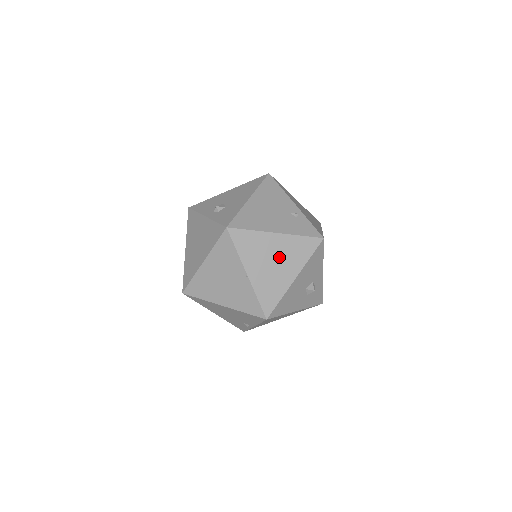
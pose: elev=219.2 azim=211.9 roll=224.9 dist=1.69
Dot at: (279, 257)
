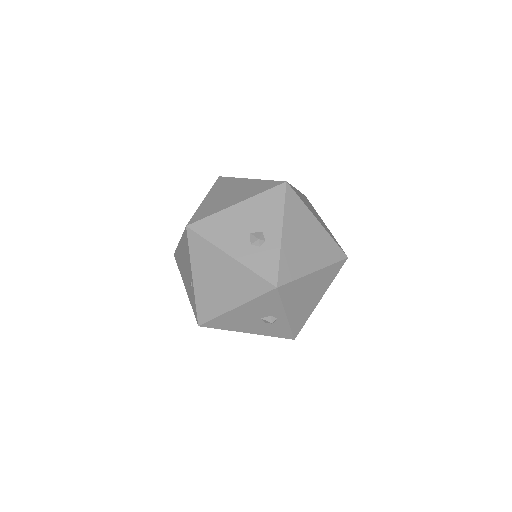
Dot at: (238, 191)
